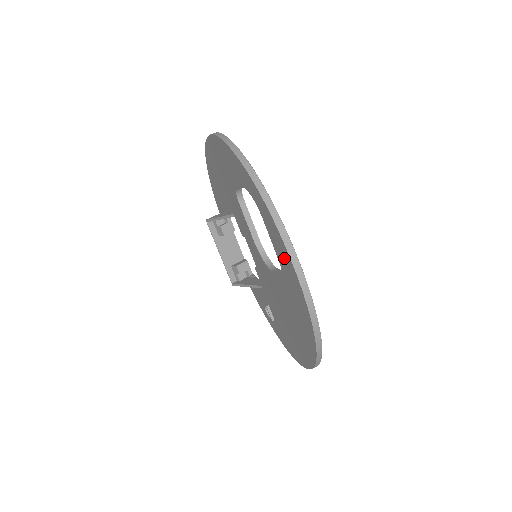
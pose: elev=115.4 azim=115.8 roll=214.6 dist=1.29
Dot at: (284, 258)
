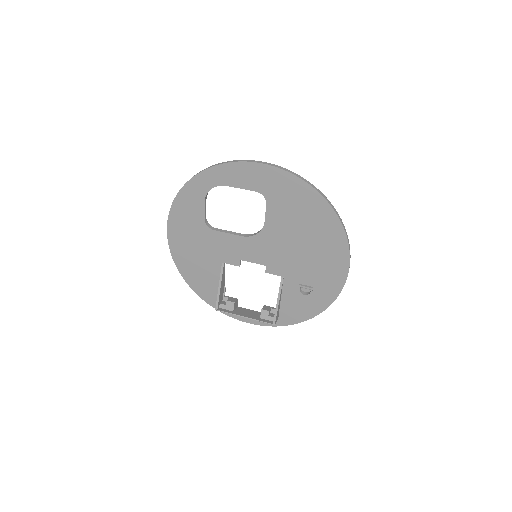
Dot at: (252, 175)
